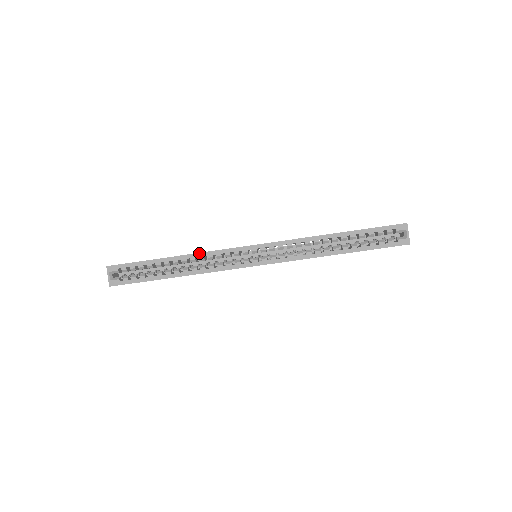
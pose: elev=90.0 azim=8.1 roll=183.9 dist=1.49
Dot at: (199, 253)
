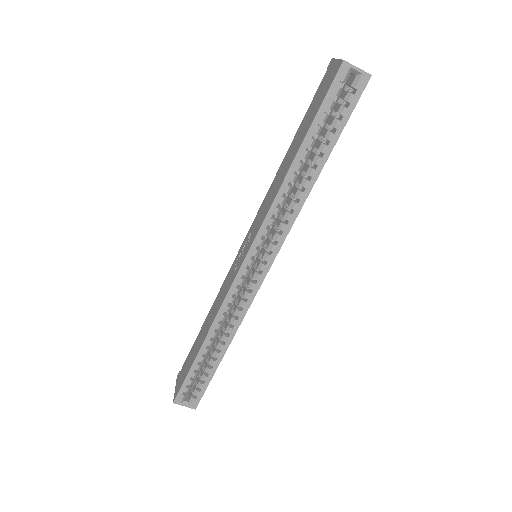
Dot at: (216, 318)
